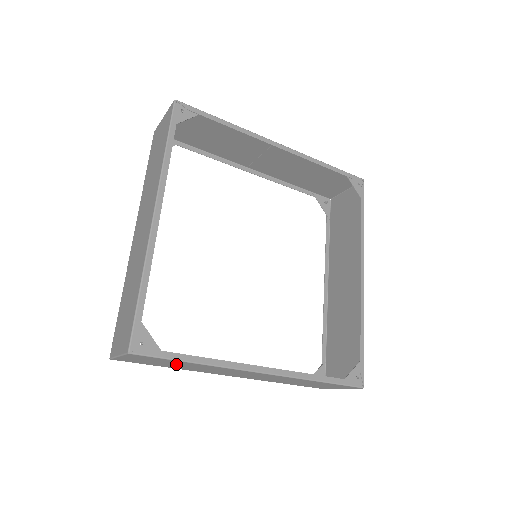
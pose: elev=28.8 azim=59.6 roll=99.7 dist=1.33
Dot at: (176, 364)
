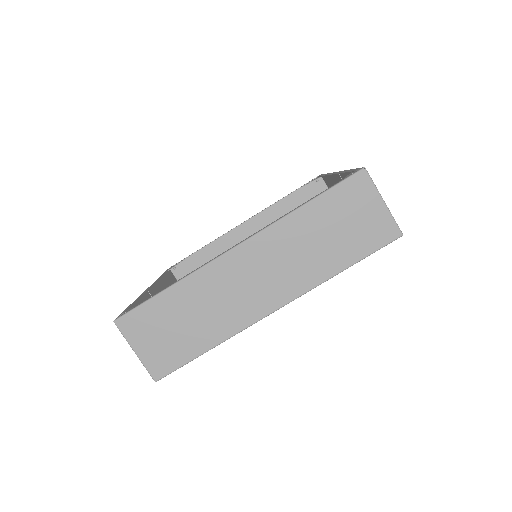
Dot at: occluded
